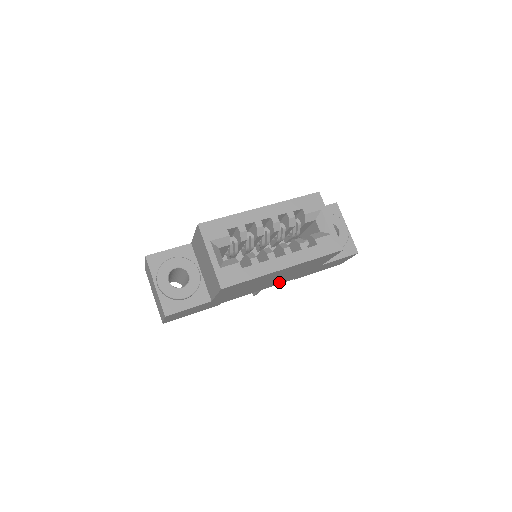
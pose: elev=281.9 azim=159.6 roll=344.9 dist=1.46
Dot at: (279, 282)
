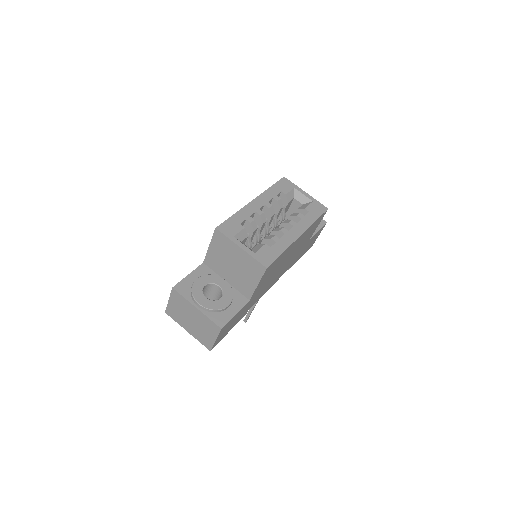
Dot at: (283, 272)
